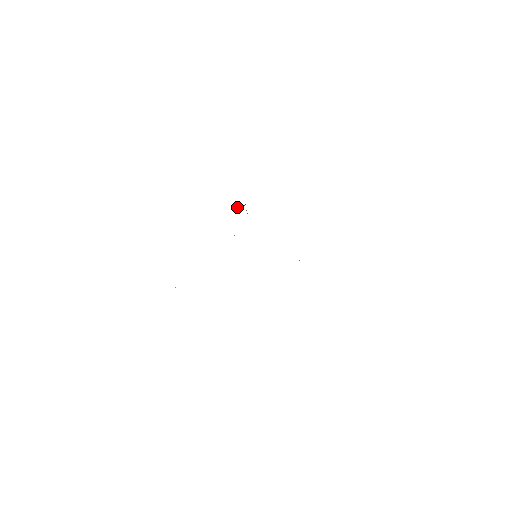
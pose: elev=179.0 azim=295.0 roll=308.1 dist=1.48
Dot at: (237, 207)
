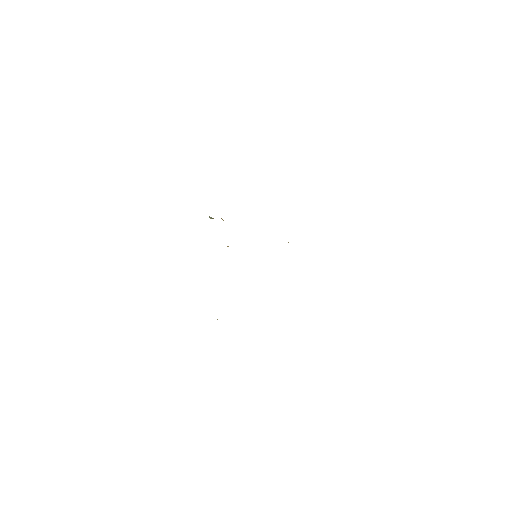
Dot at: occluded
